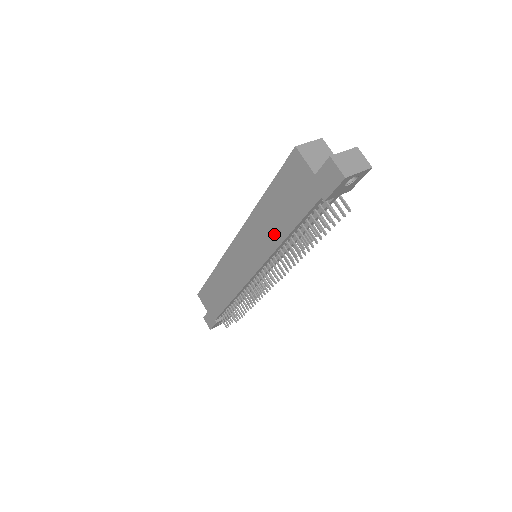
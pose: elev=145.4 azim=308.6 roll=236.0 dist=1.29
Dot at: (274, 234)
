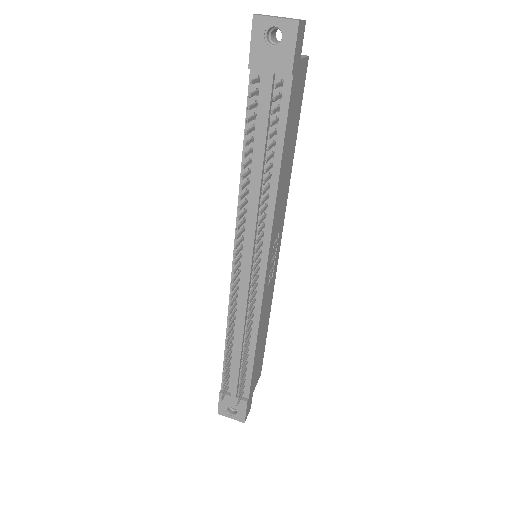
Dot at: occluded
